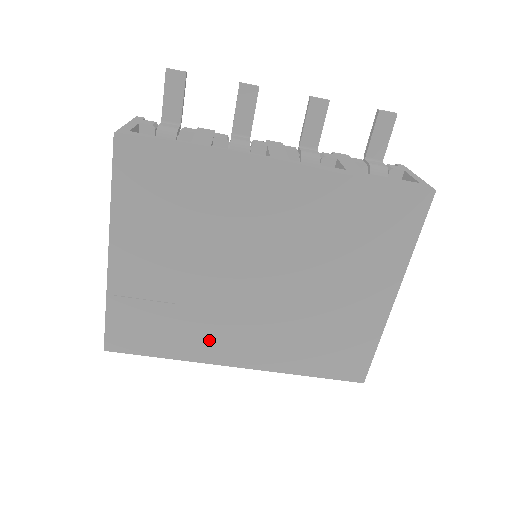
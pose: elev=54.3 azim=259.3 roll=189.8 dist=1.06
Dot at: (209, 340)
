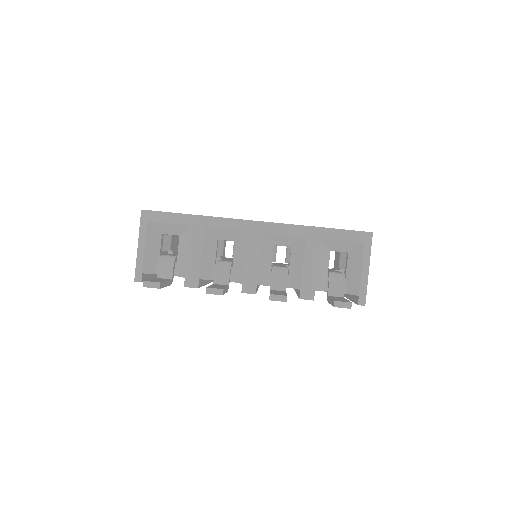
Dot at: occluded
